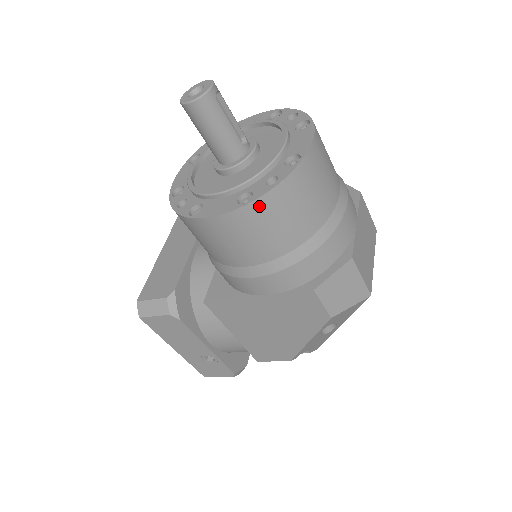
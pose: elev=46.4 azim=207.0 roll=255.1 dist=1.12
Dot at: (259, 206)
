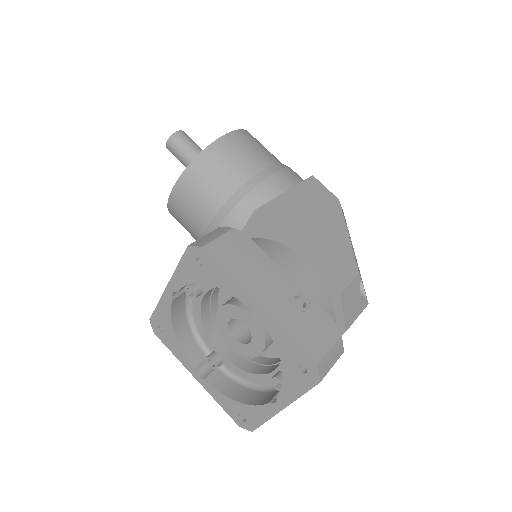
Dot at: (250, 134)
